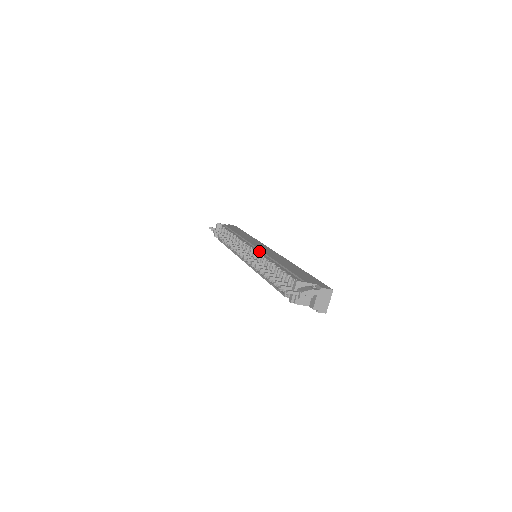
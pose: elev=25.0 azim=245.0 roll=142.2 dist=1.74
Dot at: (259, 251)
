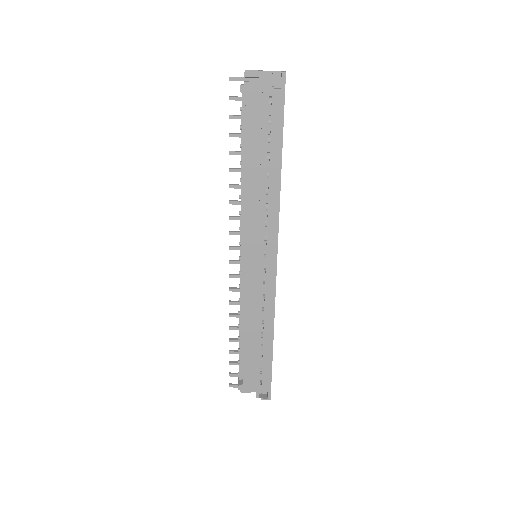
Dot at: occluded
